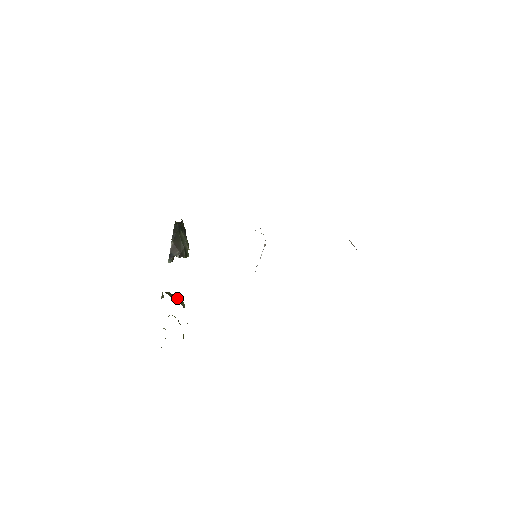
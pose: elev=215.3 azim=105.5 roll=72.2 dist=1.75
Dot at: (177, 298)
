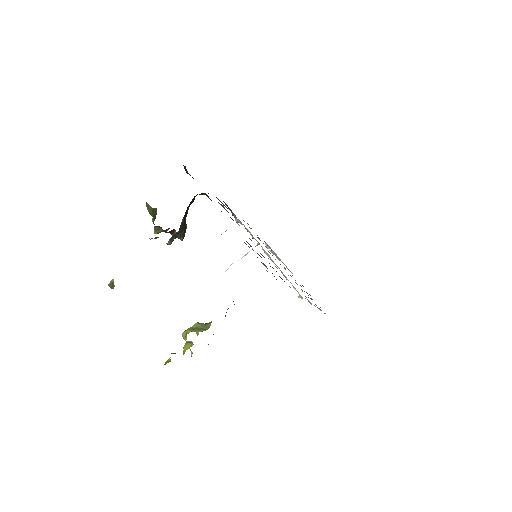
Dot at: occluded
